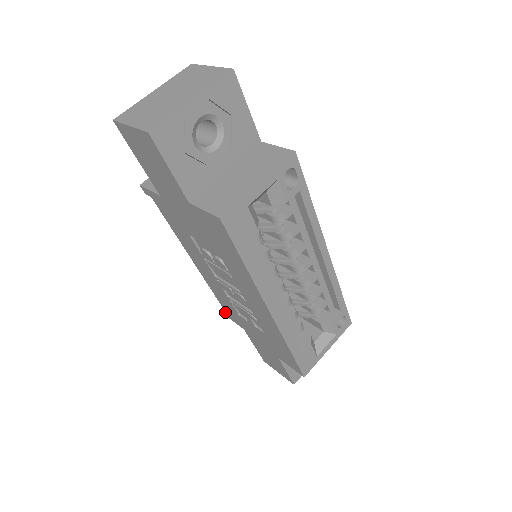
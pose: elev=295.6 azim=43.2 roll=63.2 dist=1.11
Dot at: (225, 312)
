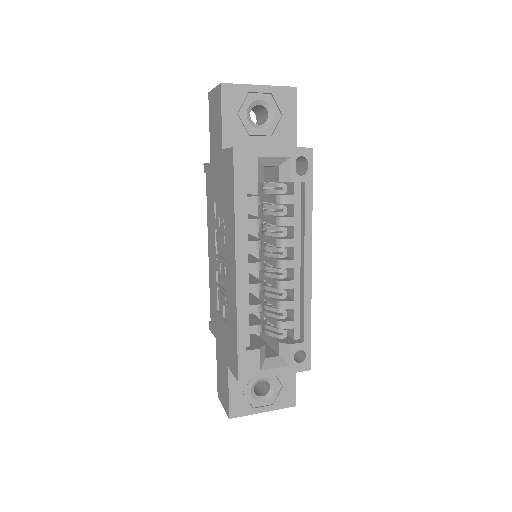
Dot at: (210, 322)
